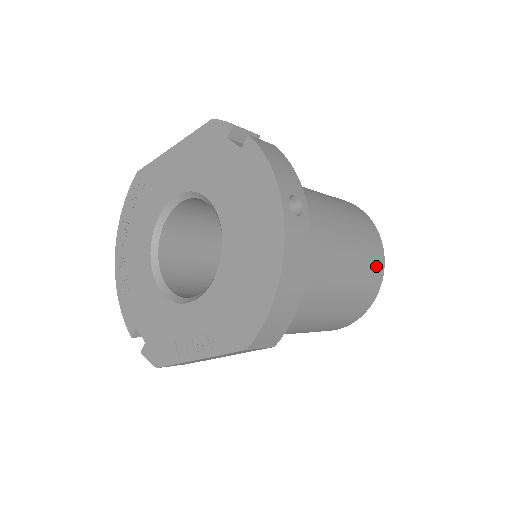
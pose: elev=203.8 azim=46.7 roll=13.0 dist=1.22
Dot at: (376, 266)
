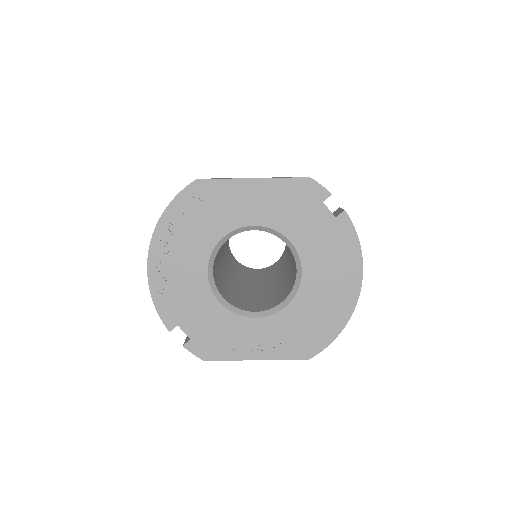
Dot at: occluded
